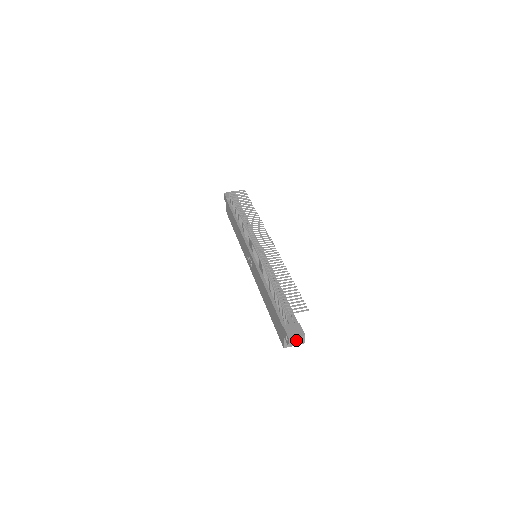
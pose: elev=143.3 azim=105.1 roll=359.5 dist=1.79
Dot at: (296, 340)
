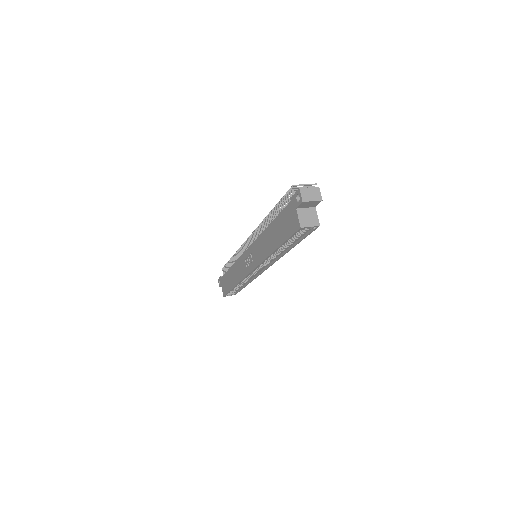
Dot at: (309, 193)
